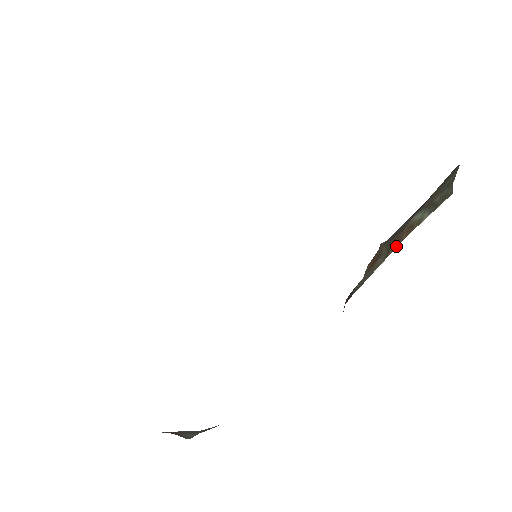
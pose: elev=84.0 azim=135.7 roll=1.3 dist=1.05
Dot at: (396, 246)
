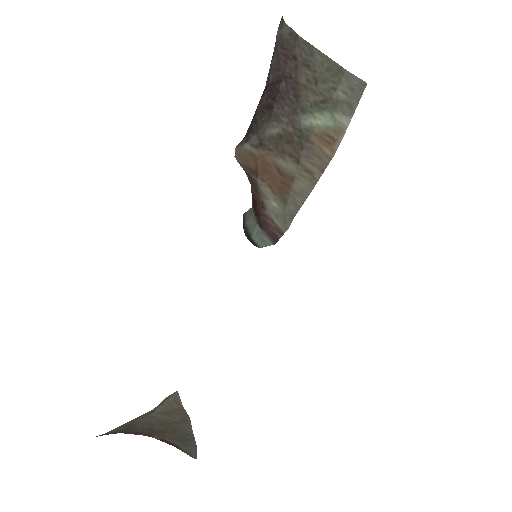
Dot at: (323, 166)
